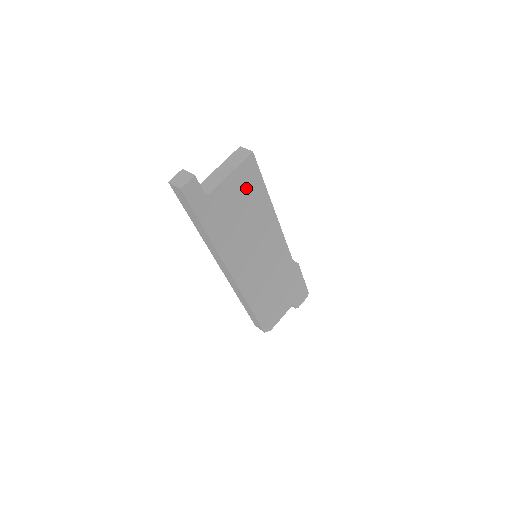
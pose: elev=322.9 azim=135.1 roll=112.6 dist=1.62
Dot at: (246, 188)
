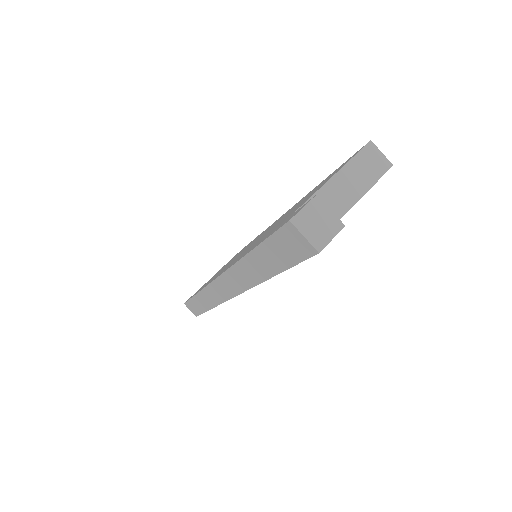
Dot at: occluded
